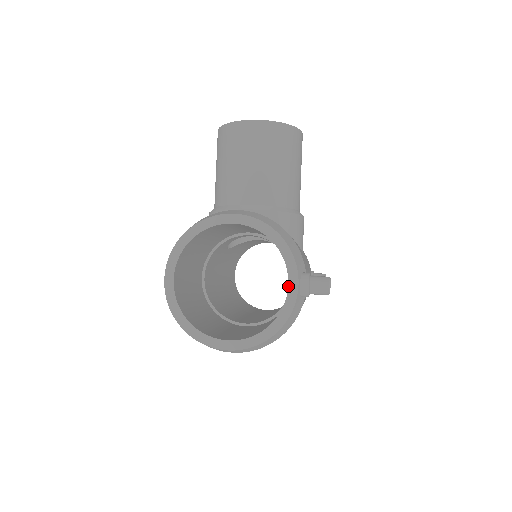
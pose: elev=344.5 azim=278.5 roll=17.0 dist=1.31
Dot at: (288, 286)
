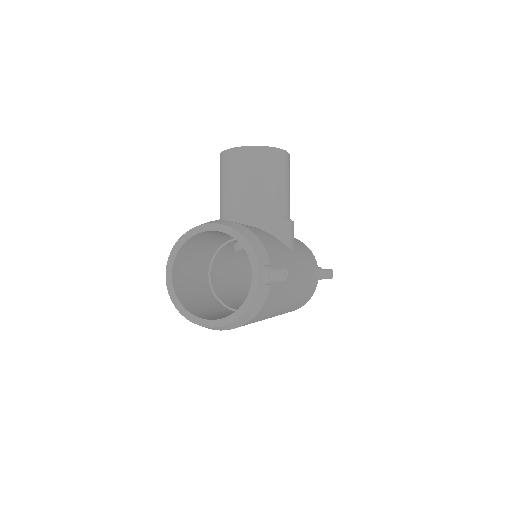
Dot at: (252, 276)
